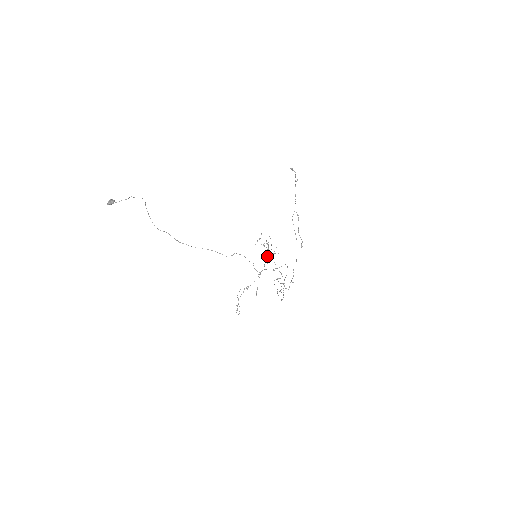
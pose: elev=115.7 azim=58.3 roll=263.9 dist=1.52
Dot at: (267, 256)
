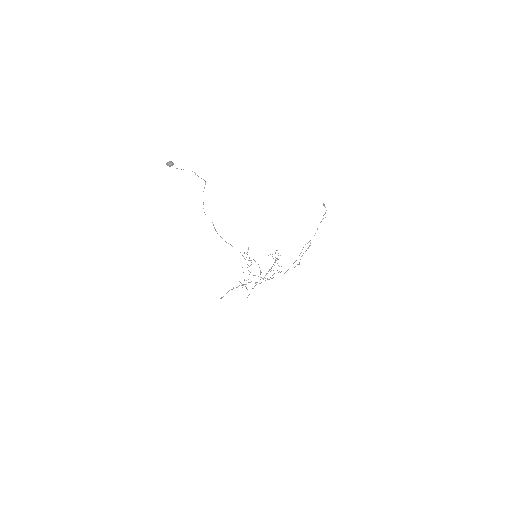
Dot at: (271, 268)
